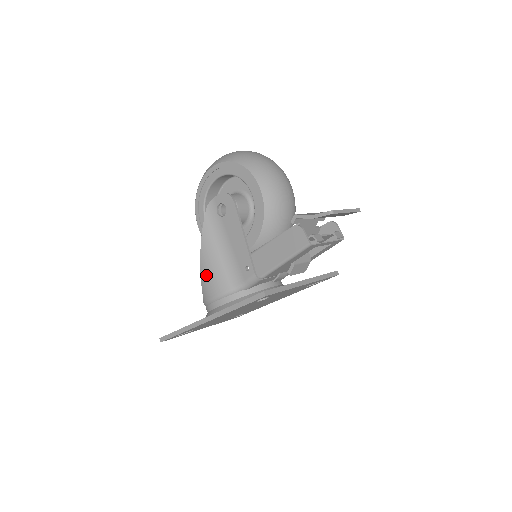
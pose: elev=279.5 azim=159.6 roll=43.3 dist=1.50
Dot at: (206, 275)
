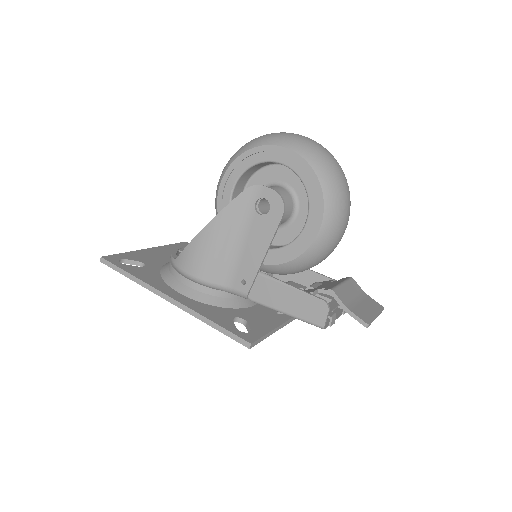
Dot at: (197, 249)
